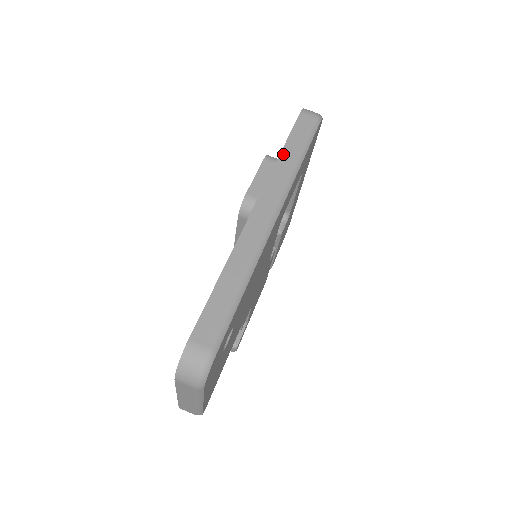
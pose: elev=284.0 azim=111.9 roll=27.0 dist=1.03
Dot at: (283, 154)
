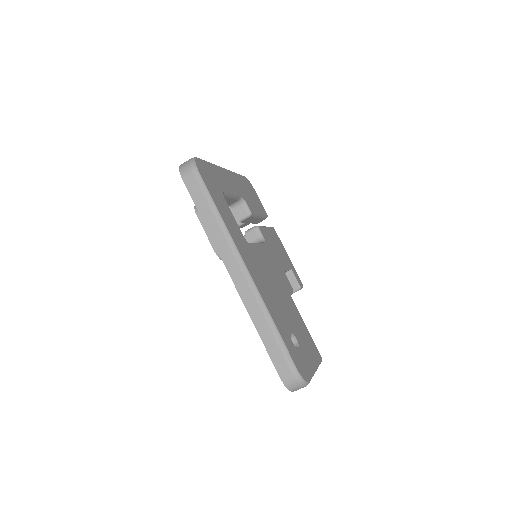
Dot at: (206, 224)
